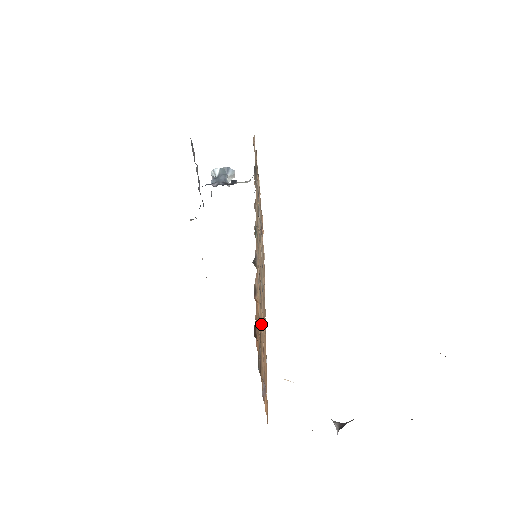
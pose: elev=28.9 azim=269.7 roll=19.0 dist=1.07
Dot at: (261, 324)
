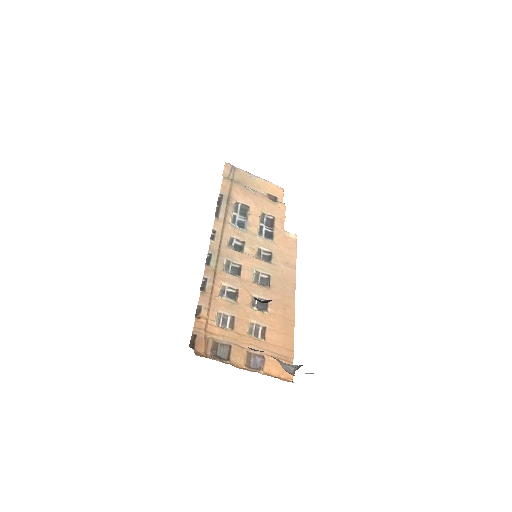
Dot at: (243, 317)
